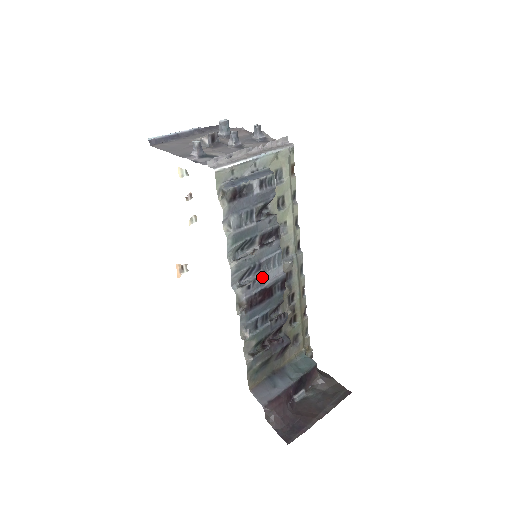
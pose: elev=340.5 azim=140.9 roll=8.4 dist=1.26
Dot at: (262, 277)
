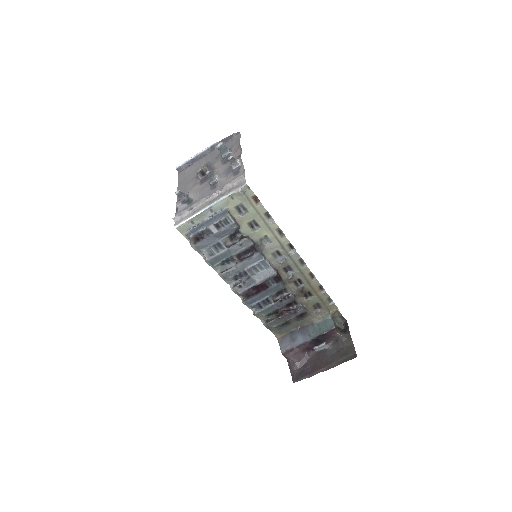
Dot at: (251, 278)
